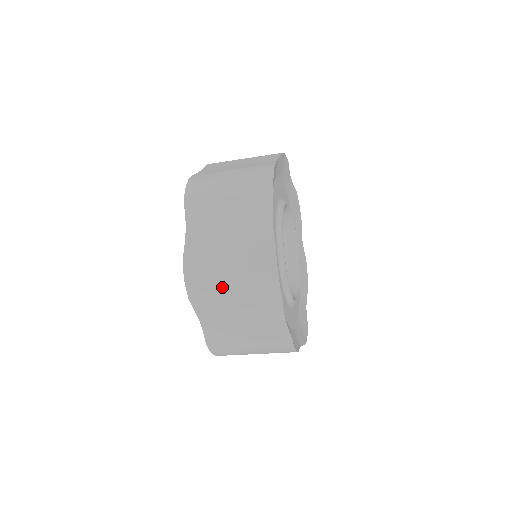
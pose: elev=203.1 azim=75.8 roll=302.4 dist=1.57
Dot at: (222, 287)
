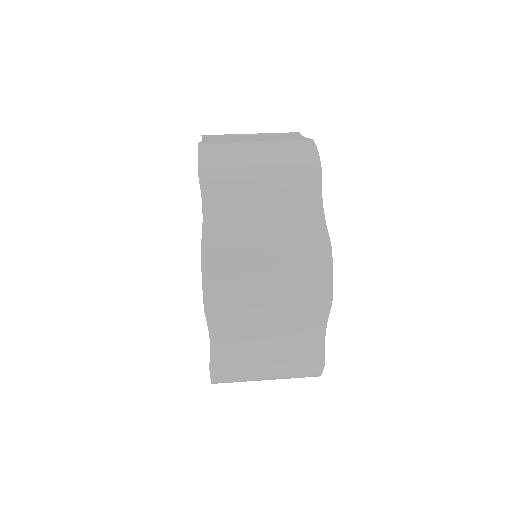
Dot at: occluded
